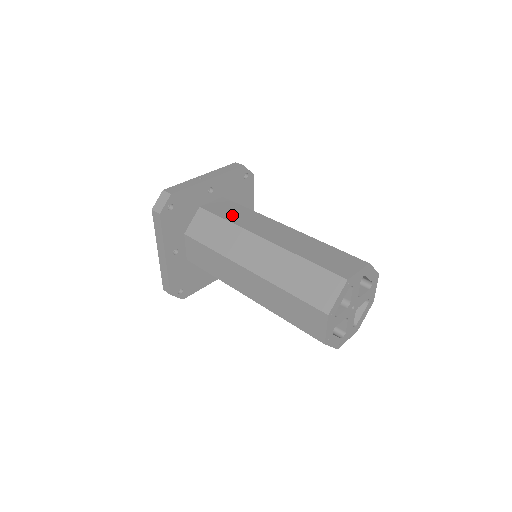
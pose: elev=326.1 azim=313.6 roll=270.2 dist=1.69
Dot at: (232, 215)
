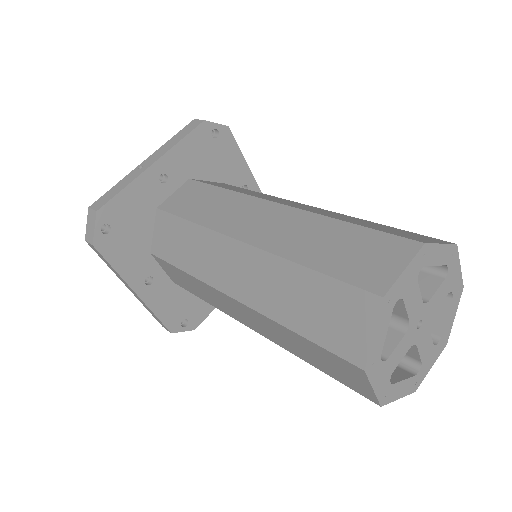
Dot at: (197, 209)
